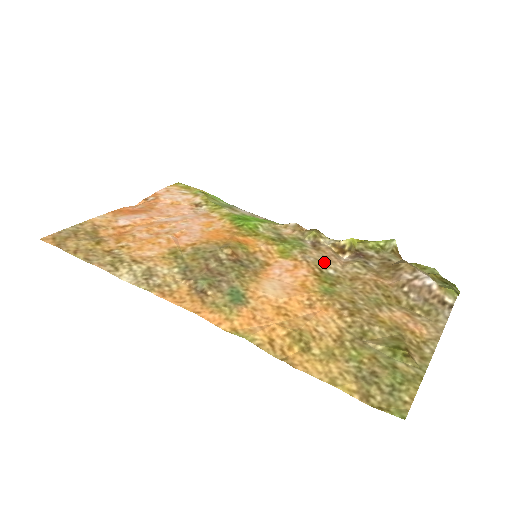
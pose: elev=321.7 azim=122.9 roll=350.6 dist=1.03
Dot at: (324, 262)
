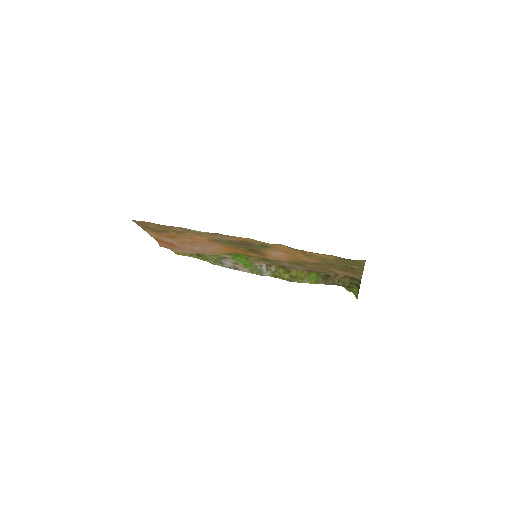
Dot at: (292, 265)
